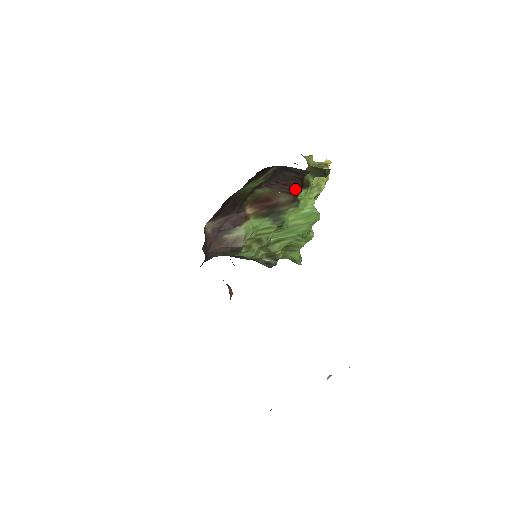
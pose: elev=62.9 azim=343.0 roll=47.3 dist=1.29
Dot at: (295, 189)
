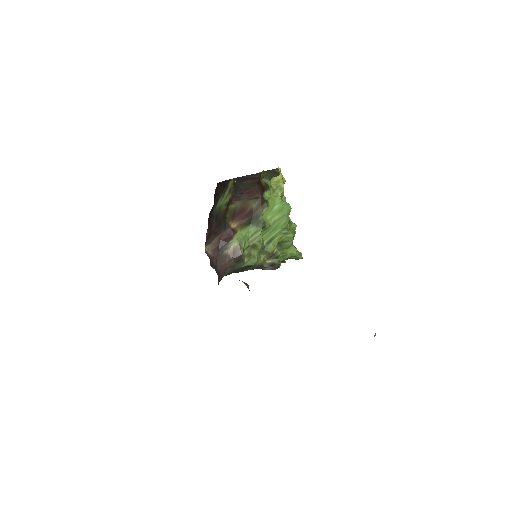
Dot at: (259, 193)
